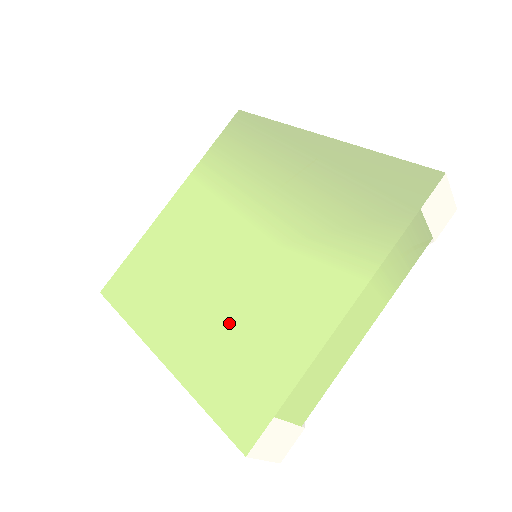
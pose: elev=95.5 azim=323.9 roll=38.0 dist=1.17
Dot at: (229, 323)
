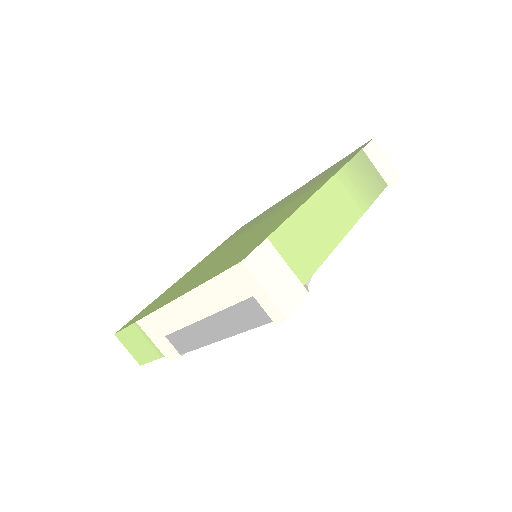
Dot at: occluded
